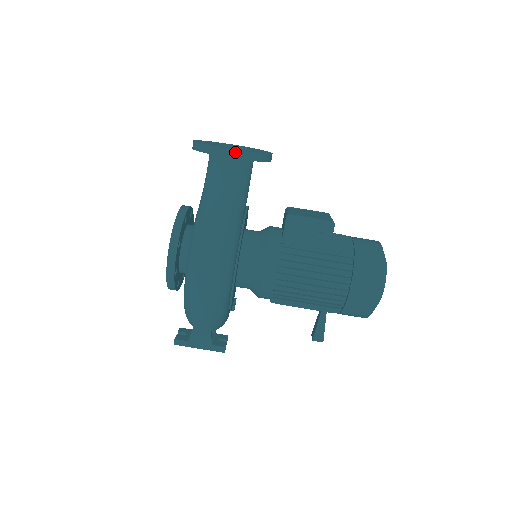
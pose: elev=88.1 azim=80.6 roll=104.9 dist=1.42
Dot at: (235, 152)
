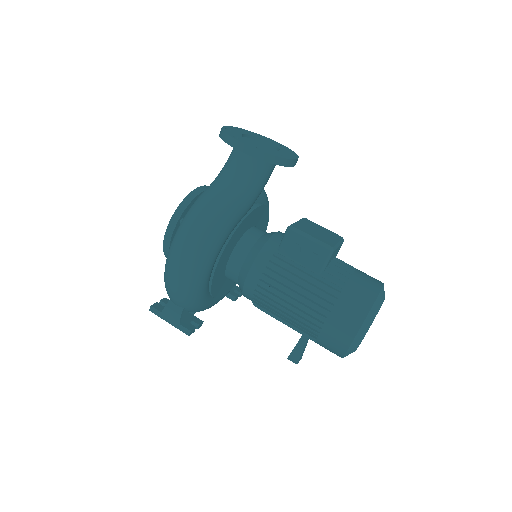
Dot at: (248, 148)
